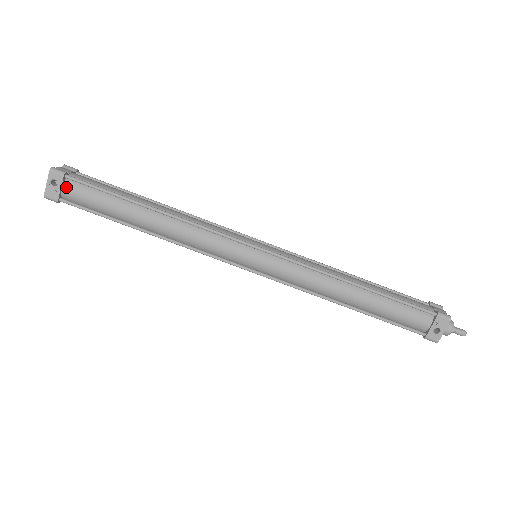
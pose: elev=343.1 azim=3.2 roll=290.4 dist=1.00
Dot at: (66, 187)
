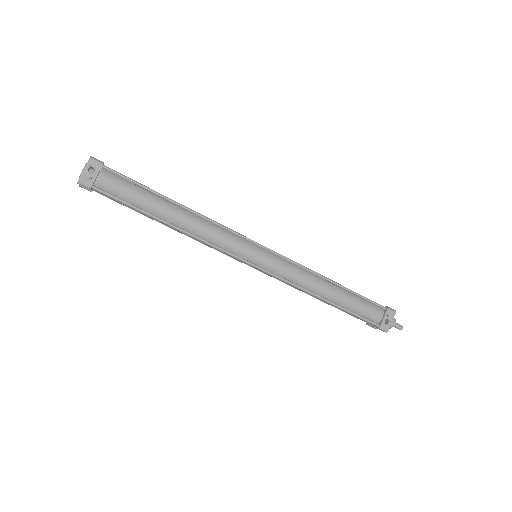
Dot at: (102, 176)
